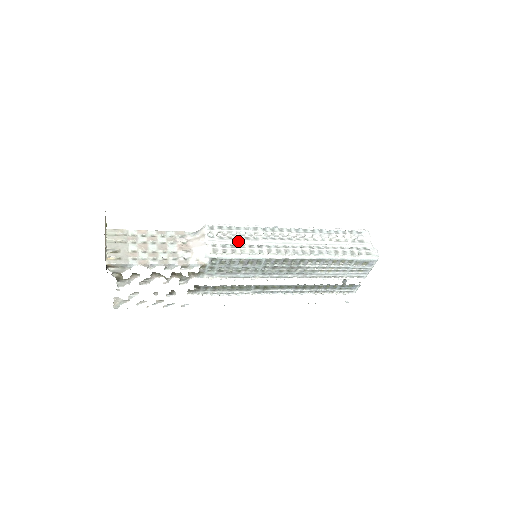
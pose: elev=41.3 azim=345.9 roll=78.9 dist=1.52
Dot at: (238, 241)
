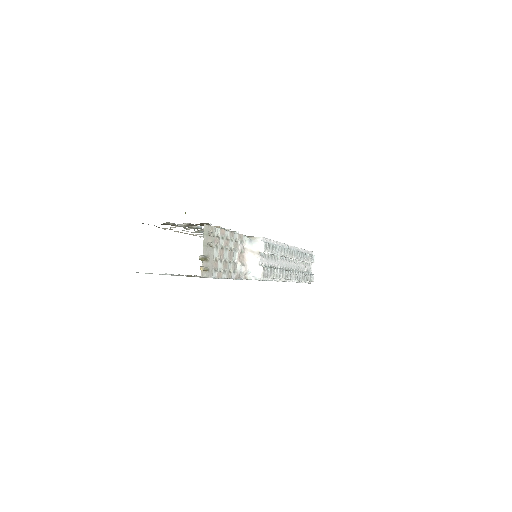
Dot at: (271, 261)
